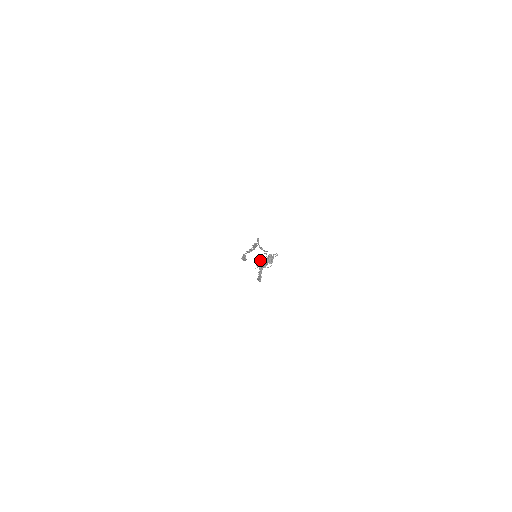
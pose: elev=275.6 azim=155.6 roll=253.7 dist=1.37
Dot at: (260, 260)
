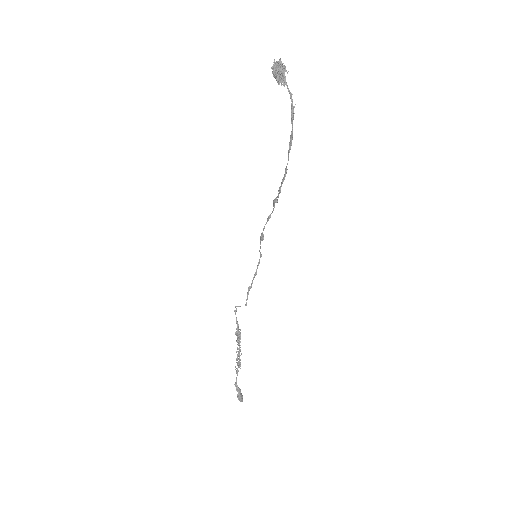
Dot at: (276, 67)
